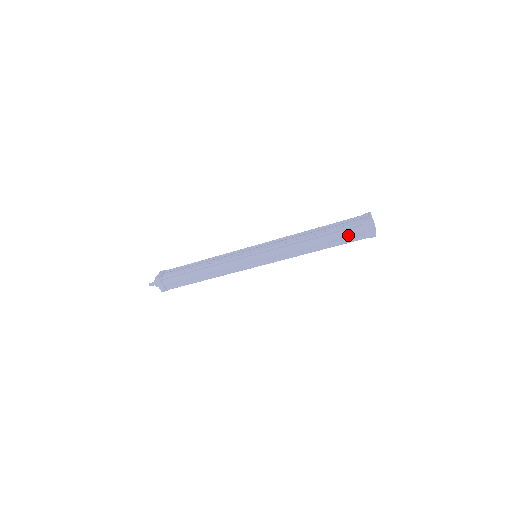
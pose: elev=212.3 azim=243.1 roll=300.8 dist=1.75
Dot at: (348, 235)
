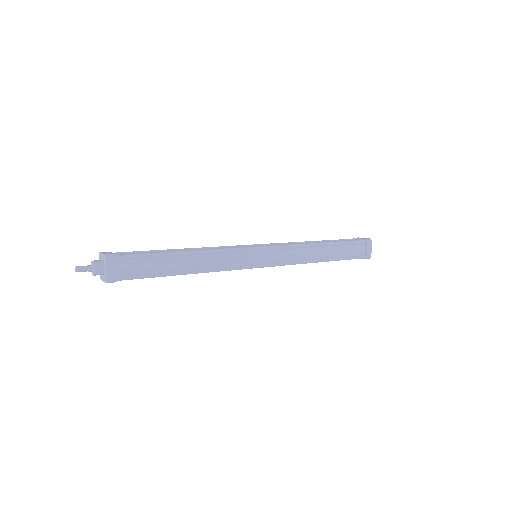
Dot at: (352, 250)
